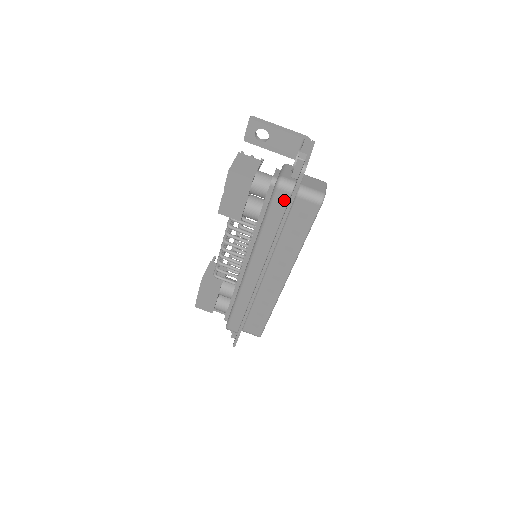
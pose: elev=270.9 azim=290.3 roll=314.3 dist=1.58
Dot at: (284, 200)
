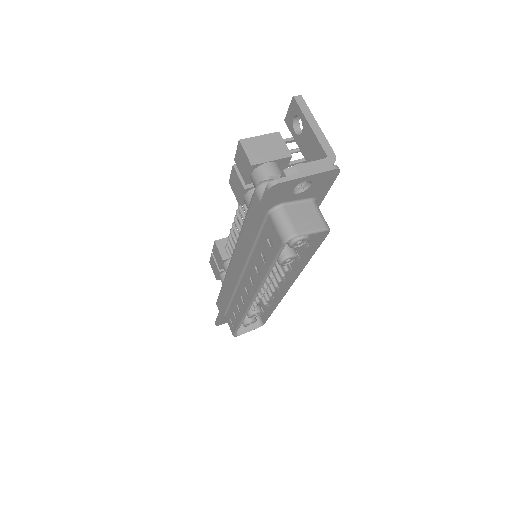
Dot at: occluded
